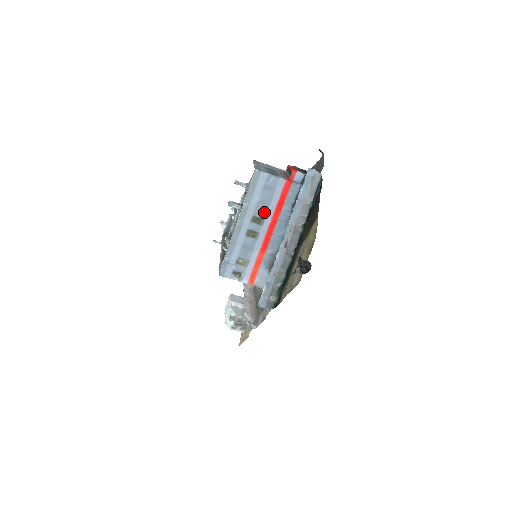
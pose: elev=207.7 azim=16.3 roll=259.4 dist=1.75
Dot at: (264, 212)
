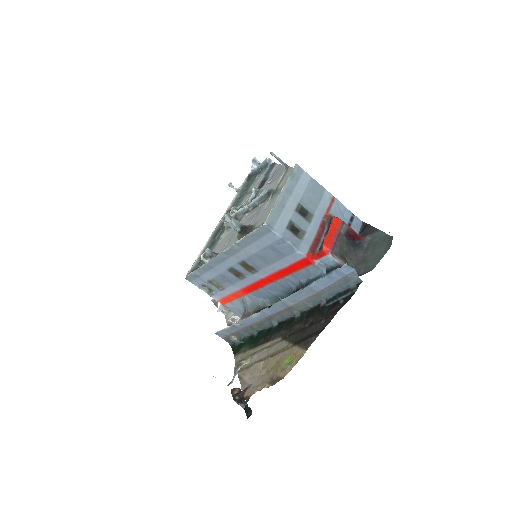
Dot at: (260, 266)
